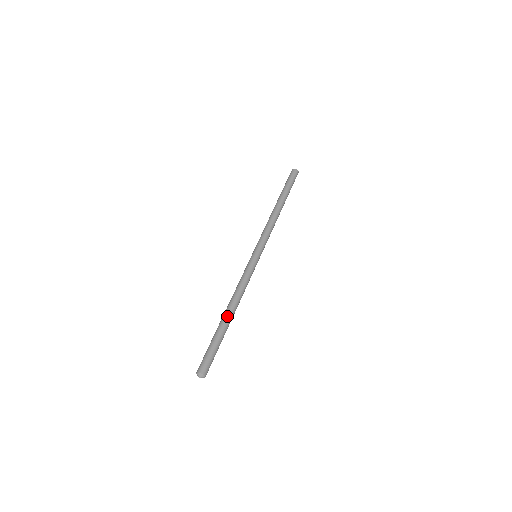
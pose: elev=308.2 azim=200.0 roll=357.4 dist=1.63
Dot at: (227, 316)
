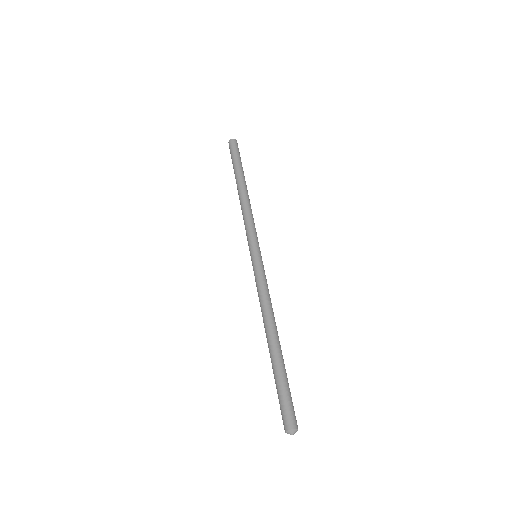
Dot at: (273, 343)
